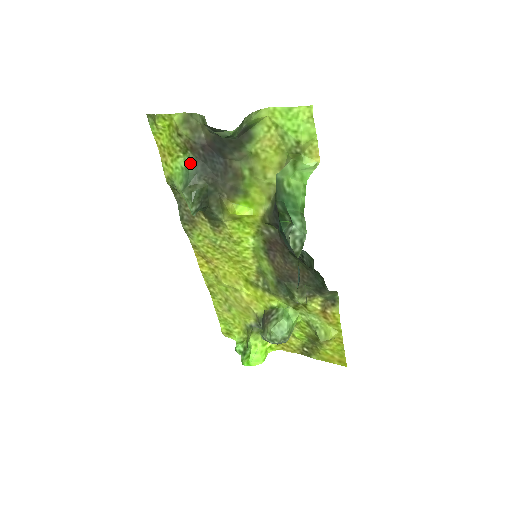
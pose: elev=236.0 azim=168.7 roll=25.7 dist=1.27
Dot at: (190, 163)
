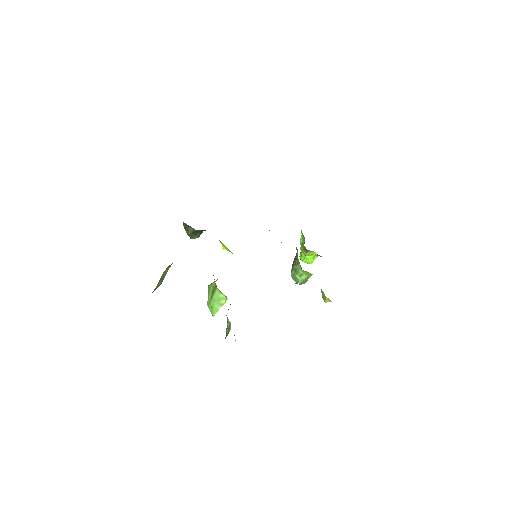
Dot at: occluded
